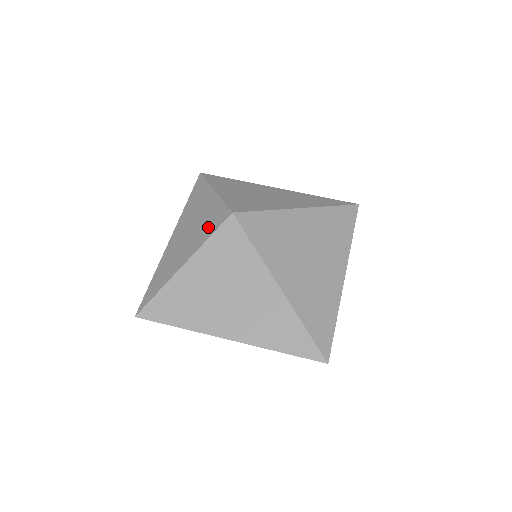
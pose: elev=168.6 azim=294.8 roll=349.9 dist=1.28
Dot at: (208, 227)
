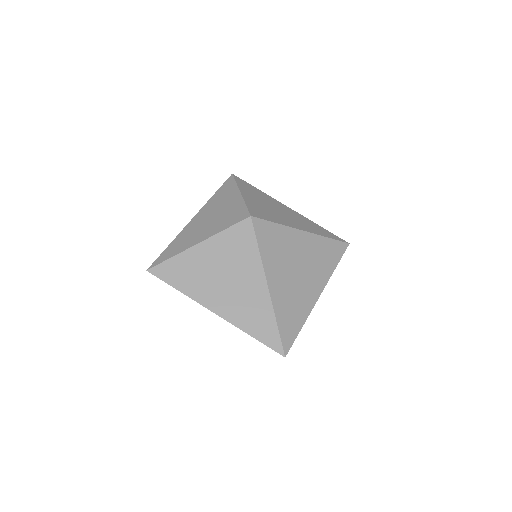
Dot at: (227, 220)
